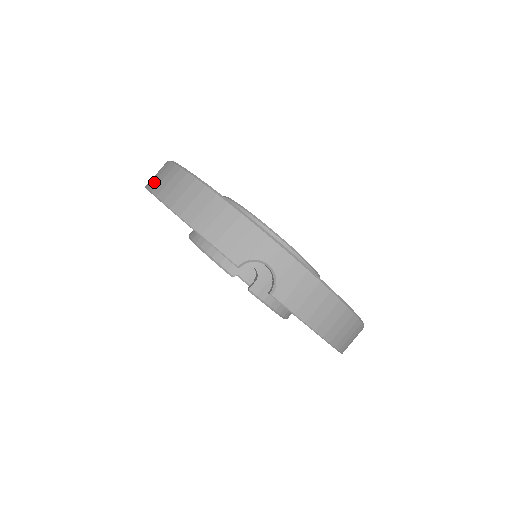
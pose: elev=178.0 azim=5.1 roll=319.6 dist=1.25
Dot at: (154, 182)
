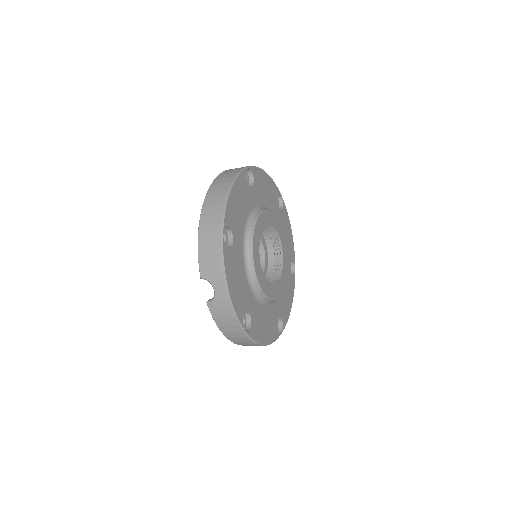
Dot at: (216, 184)
